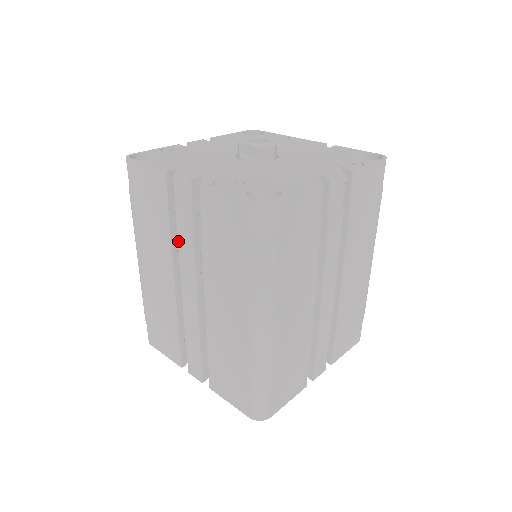
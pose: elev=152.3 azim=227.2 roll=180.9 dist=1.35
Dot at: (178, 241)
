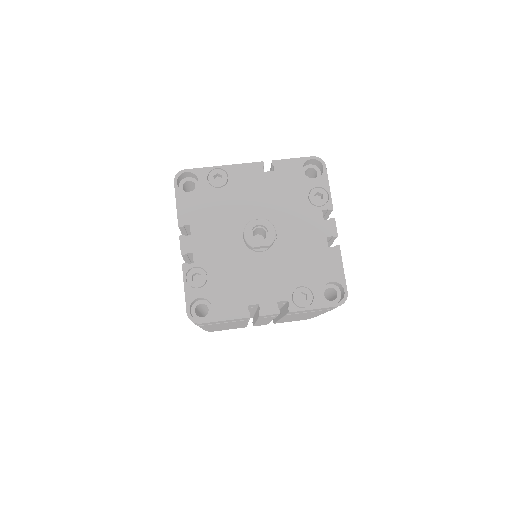
Dot at: (258, 320)
